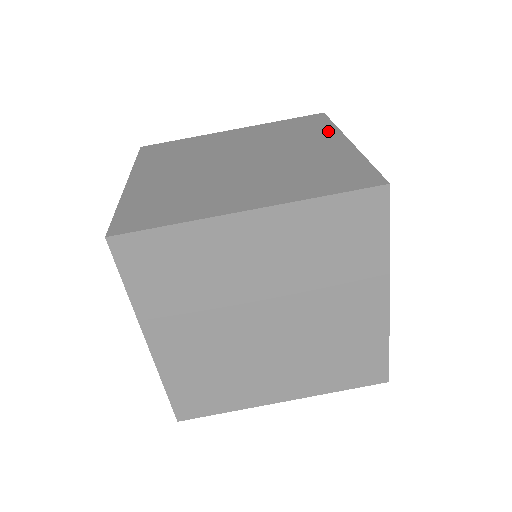
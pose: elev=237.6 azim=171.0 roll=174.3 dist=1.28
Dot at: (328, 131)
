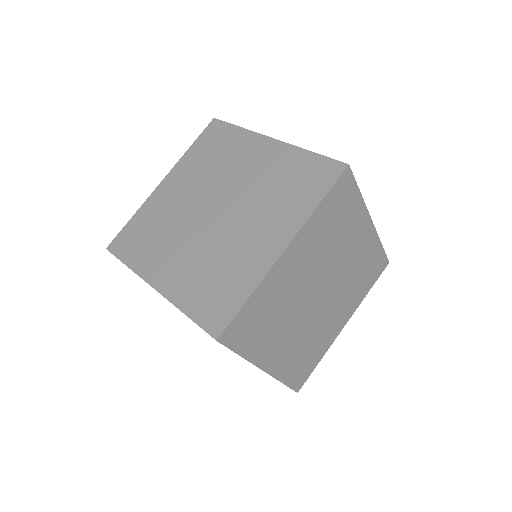
Dot at: occluded
